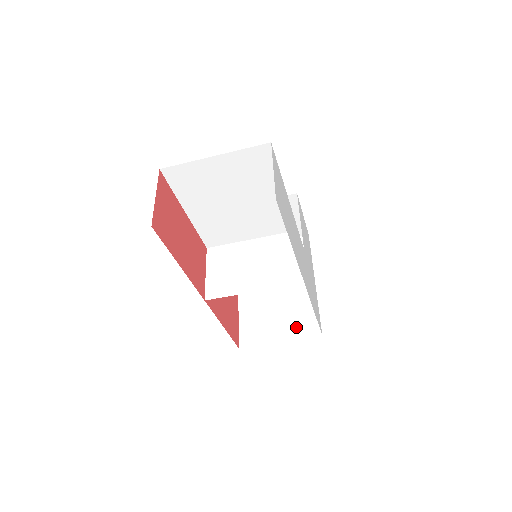
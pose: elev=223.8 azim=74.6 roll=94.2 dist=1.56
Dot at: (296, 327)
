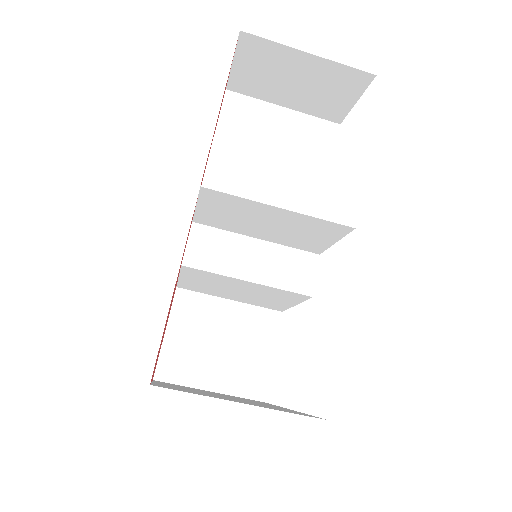
Dot at: occluded
